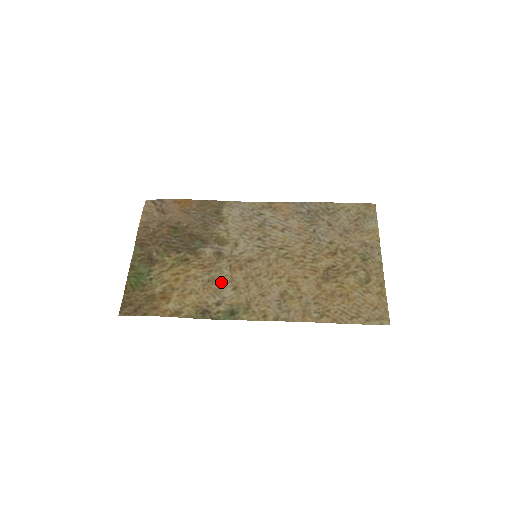
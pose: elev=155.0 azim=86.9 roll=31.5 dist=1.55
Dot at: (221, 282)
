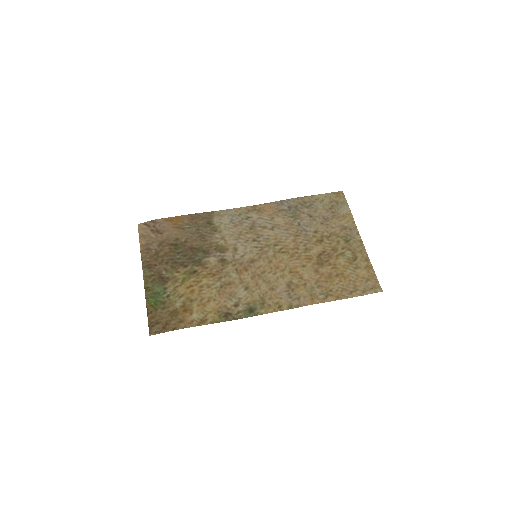
Dot at: (233, 285)
